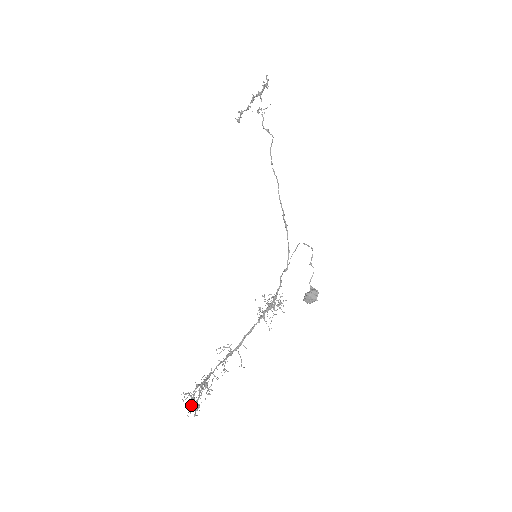
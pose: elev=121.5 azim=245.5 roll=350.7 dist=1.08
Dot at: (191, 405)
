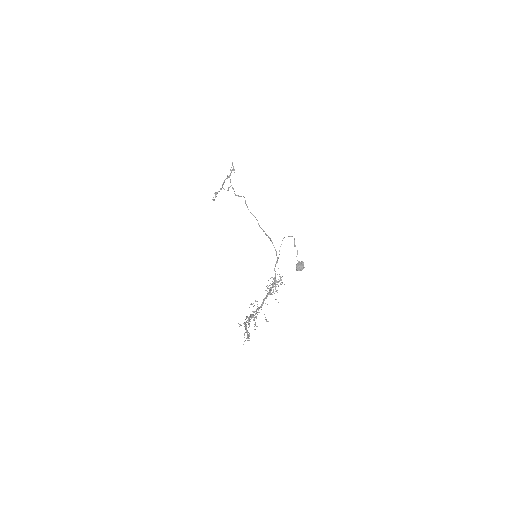
Dot at: occluded
